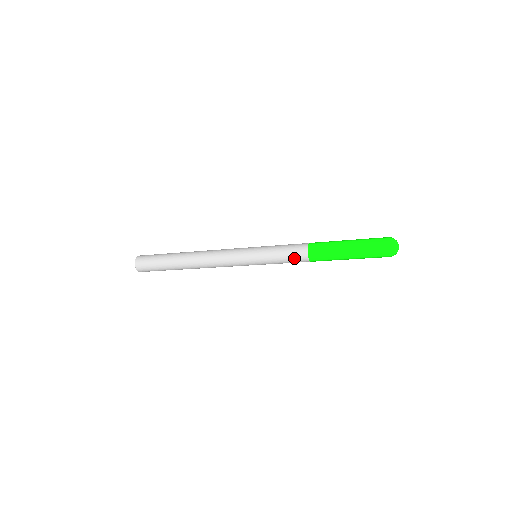
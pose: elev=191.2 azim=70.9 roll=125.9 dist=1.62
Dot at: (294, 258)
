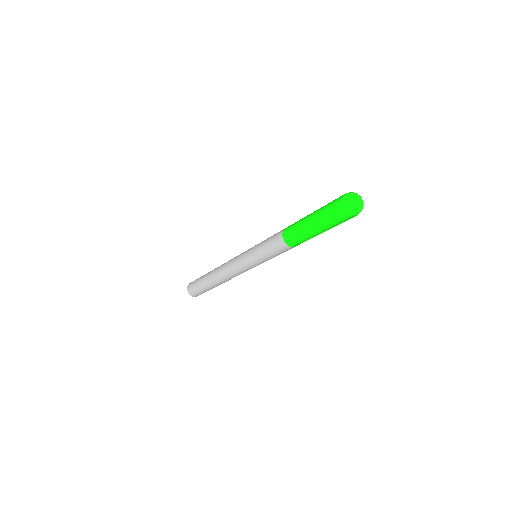
Dot at: (275, 246)
